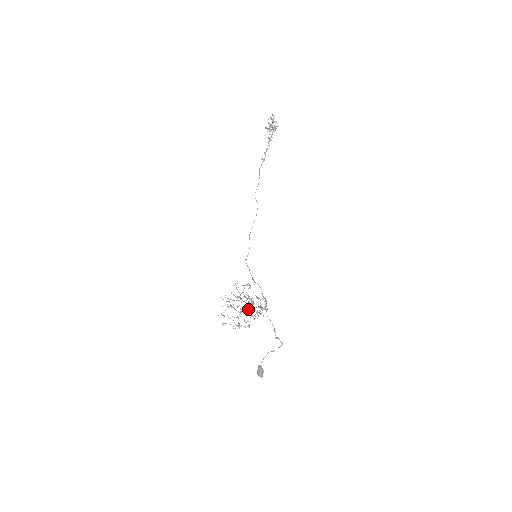
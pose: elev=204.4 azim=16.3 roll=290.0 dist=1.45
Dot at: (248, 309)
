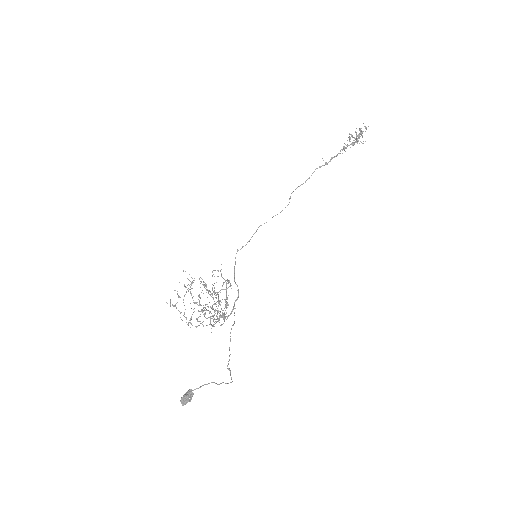
Dot at: occluded
